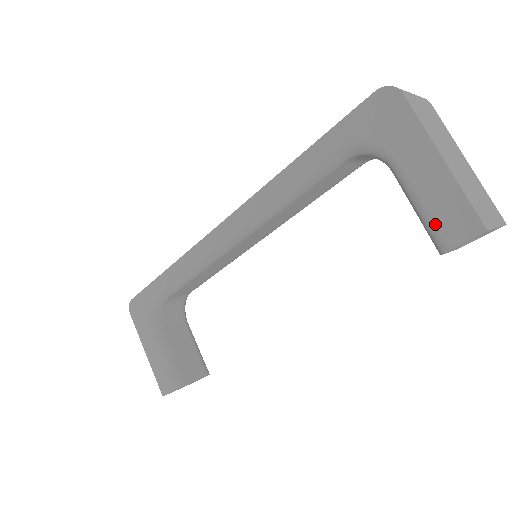
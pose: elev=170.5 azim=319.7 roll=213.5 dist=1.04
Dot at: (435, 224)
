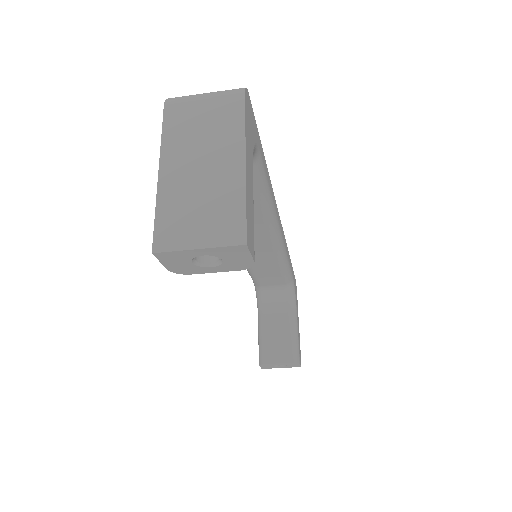
Dot at: occluded
